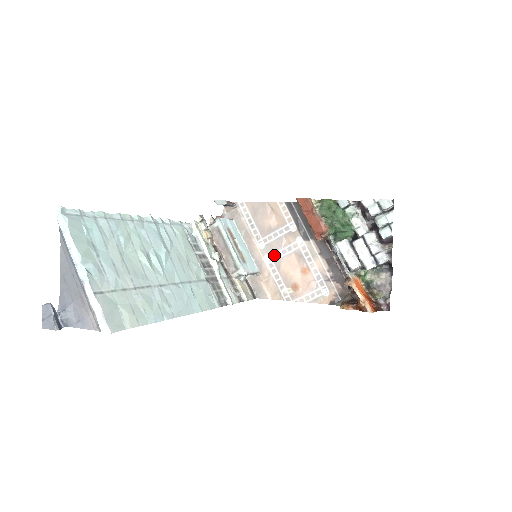
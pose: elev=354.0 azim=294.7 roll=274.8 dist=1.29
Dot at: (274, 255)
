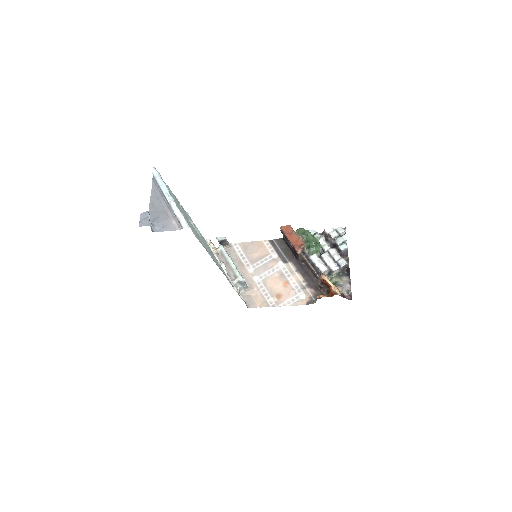
Dot at: (261, 276)
